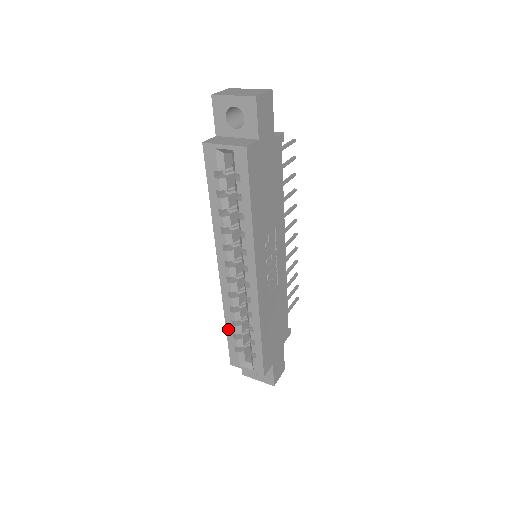
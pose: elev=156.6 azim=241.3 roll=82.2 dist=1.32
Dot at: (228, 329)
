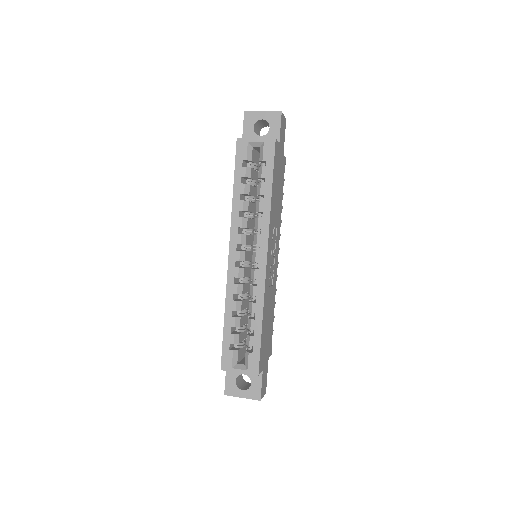
Dot at: (226, 322)
